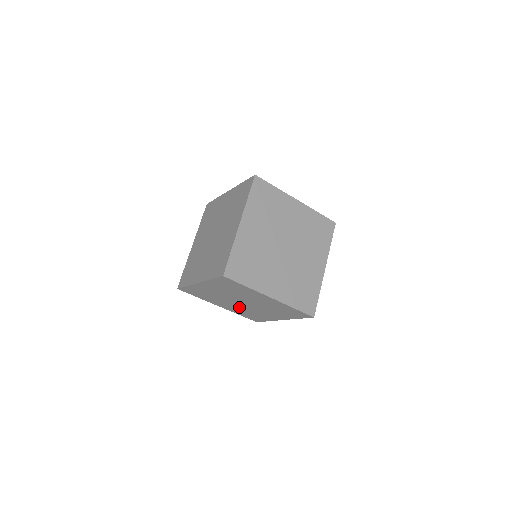
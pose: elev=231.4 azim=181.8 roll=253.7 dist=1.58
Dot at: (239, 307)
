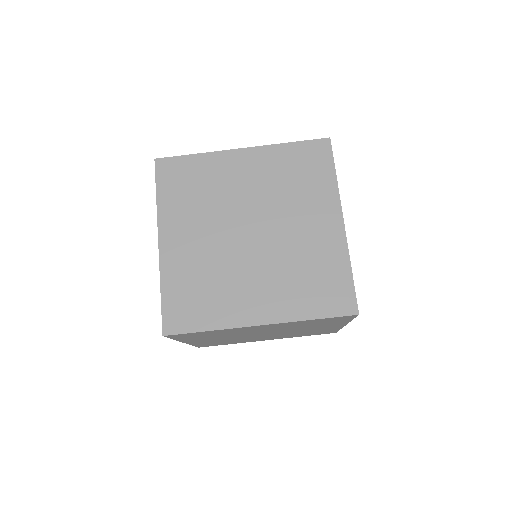
Dot at: (231, 339)
